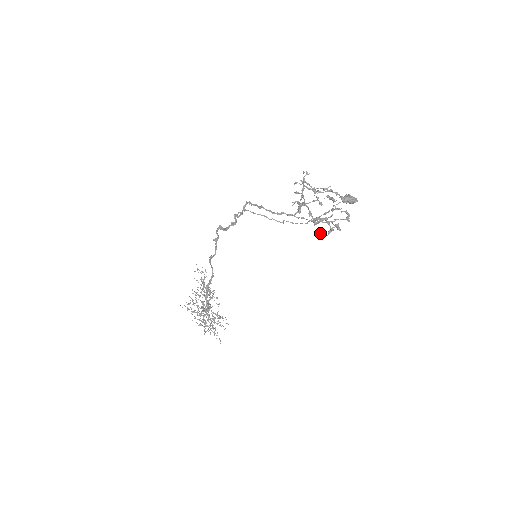
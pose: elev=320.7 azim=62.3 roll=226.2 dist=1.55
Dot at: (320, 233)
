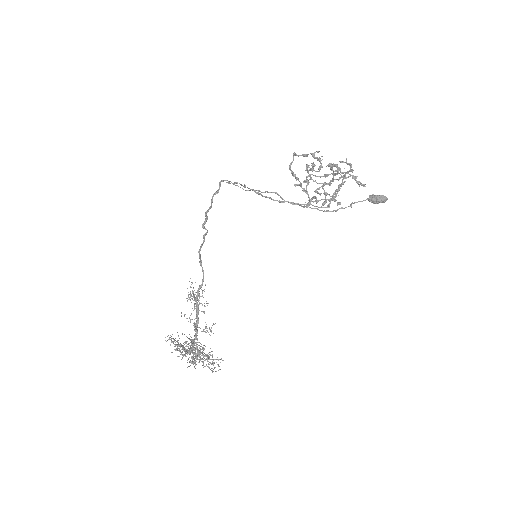
Dot at: (307, 170)
